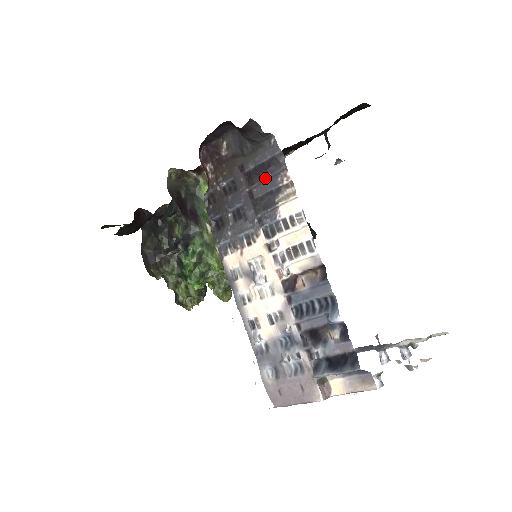
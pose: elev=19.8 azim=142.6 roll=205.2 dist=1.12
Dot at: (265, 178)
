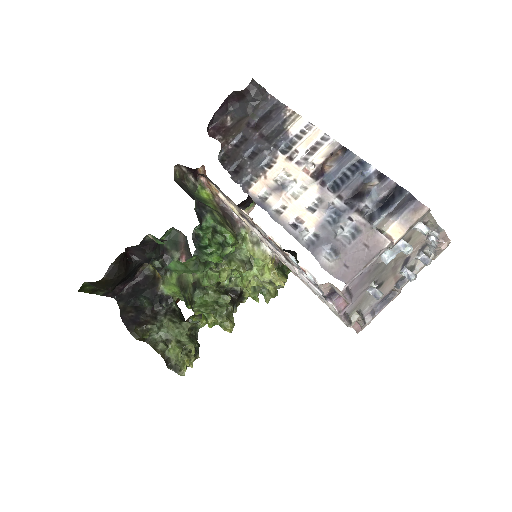
Dot at: (270, 120)
